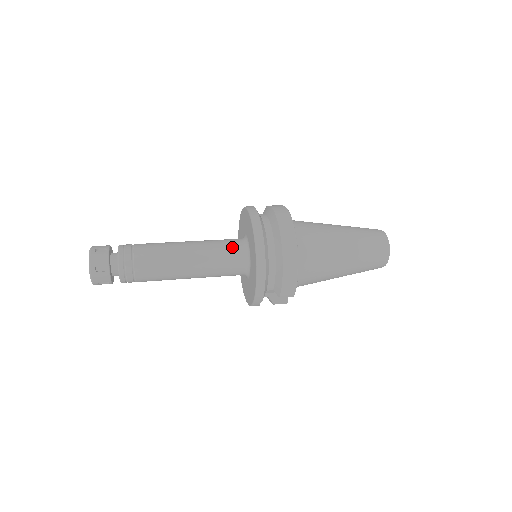
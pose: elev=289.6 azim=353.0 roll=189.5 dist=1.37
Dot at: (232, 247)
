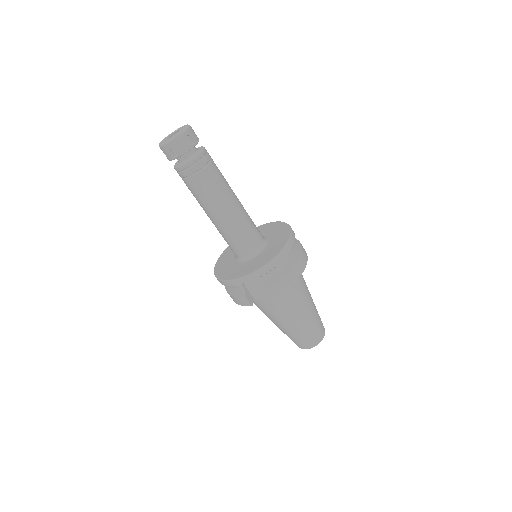
Dot at: occluded
